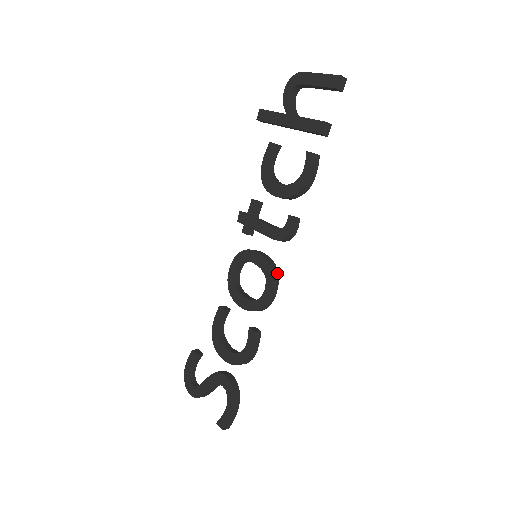
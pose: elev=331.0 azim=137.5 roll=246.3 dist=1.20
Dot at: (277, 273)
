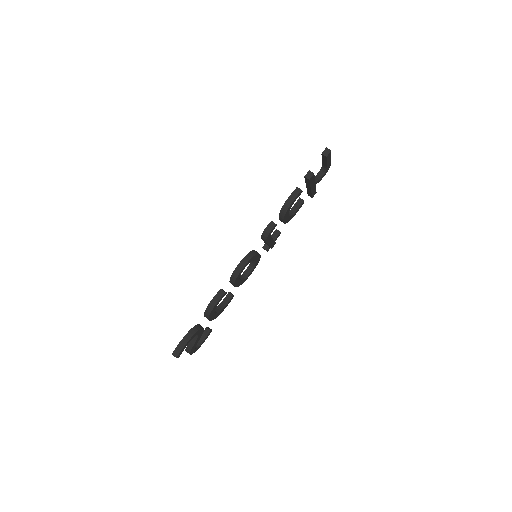
Dot at: (251, 257)
